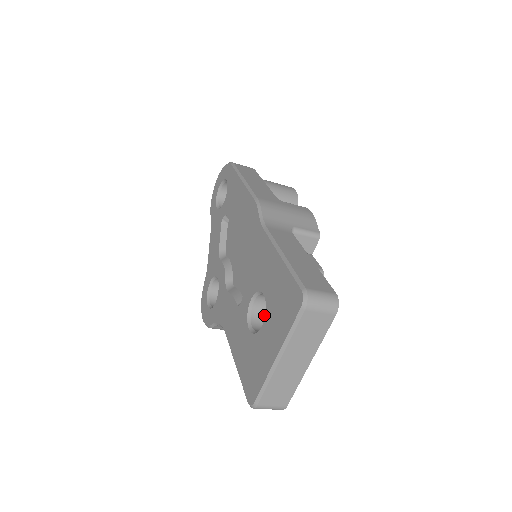
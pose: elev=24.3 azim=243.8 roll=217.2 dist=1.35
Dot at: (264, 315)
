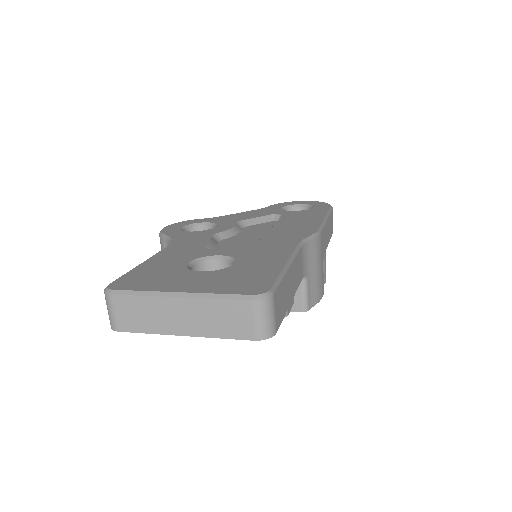
Dot at: occluded
